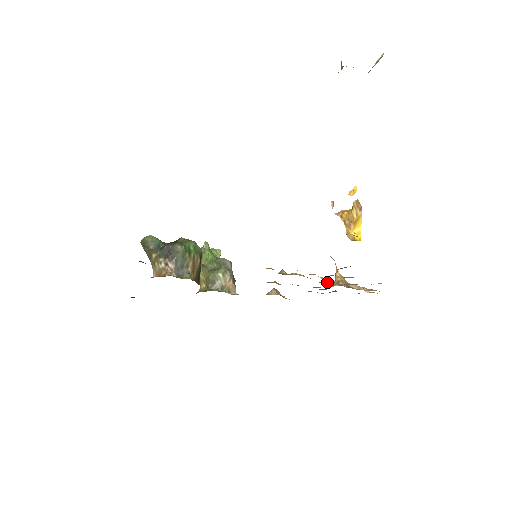
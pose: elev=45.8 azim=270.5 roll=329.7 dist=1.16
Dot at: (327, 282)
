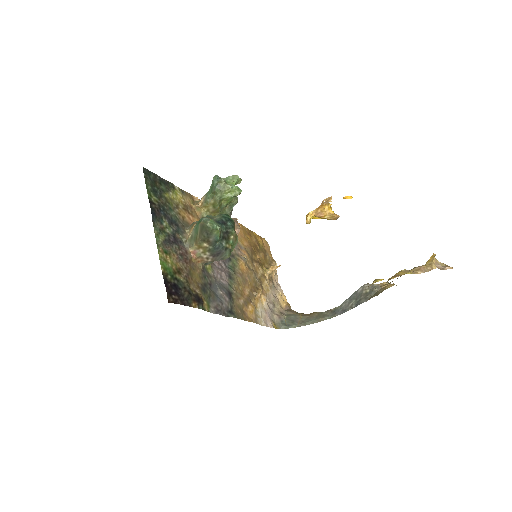
Dot at: (266, 284)
